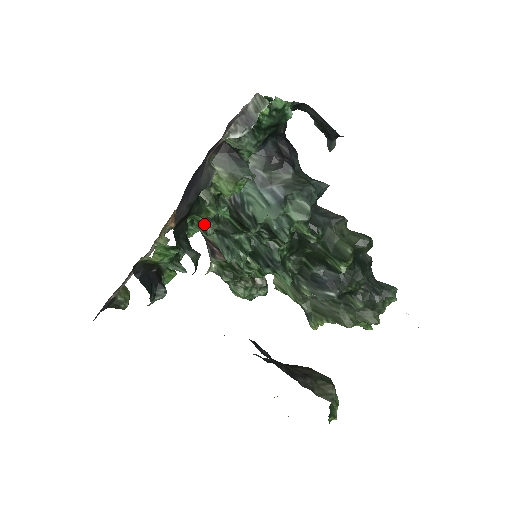
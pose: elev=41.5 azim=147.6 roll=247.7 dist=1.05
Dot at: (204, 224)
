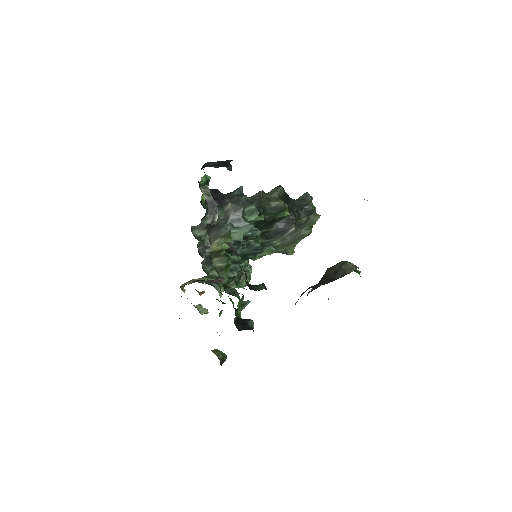
Dot at: (211, 275)
